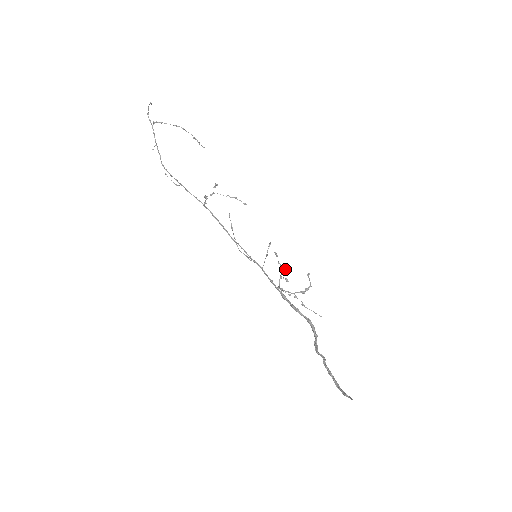
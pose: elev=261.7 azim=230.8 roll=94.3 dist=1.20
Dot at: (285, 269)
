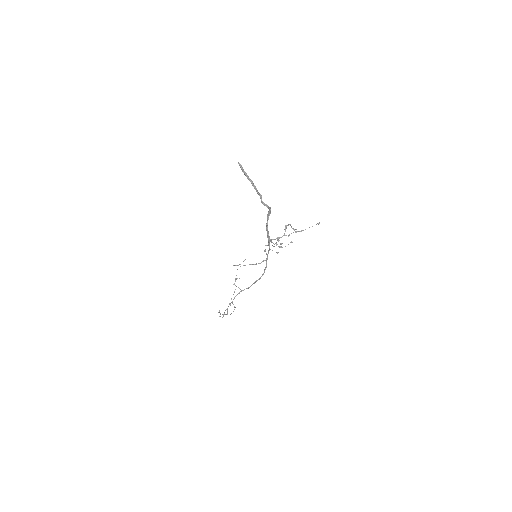
Dot at: (281, 243)
